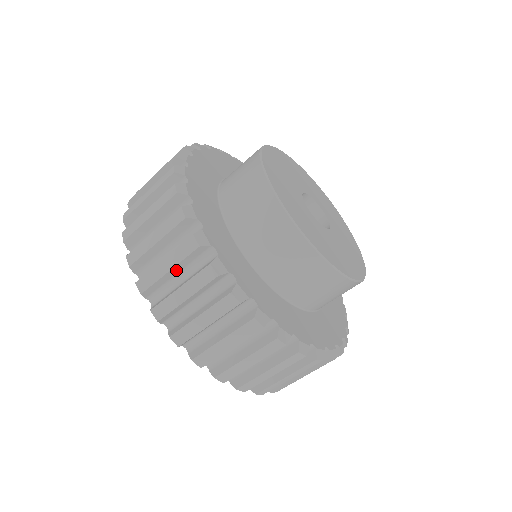
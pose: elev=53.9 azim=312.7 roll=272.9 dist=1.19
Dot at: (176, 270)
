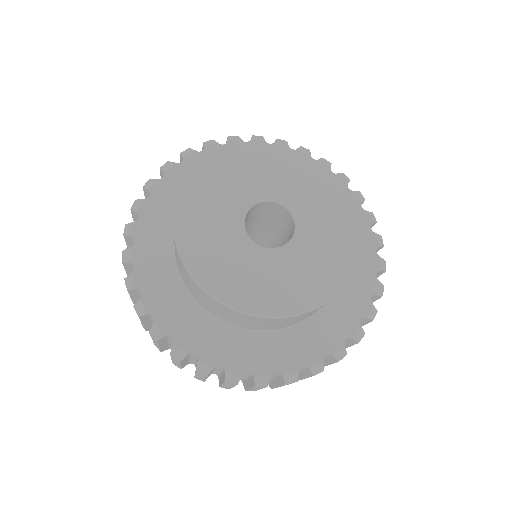
Dot at: (148, 322)
